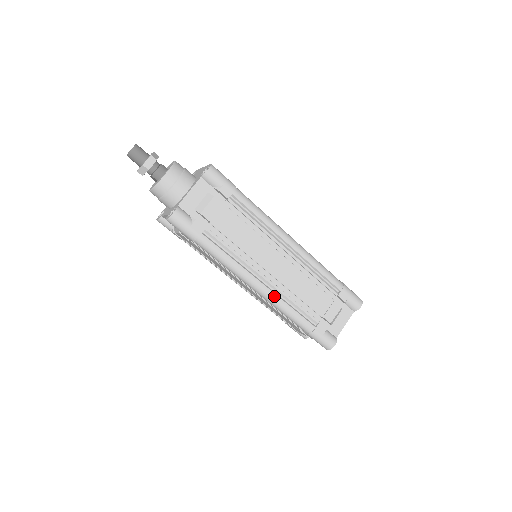
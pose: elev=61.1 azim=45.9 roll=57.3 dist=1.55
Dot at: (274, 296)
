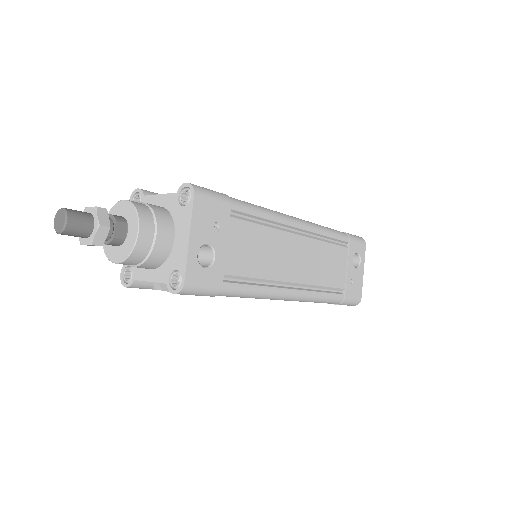
Dot at: occluded
